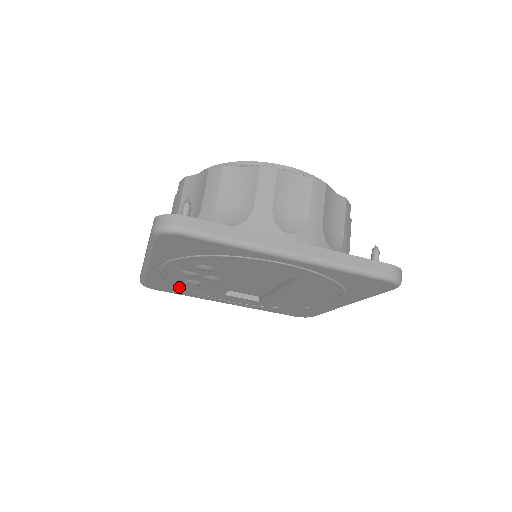
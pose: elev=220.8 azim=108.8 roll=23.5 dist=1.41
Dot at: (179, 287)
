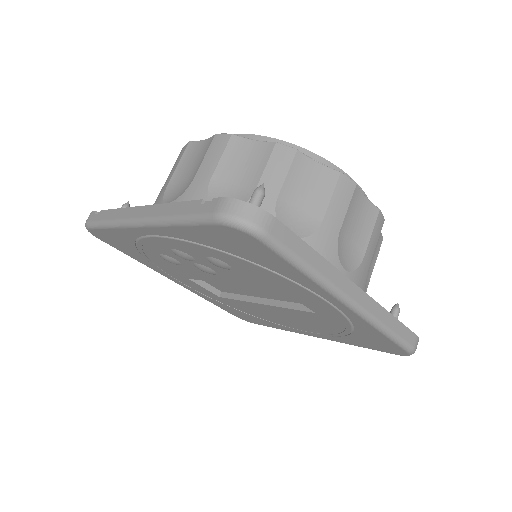
Dot at: (140, 252)
